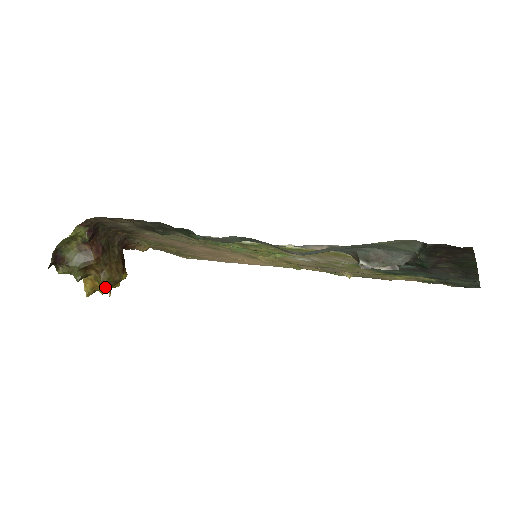
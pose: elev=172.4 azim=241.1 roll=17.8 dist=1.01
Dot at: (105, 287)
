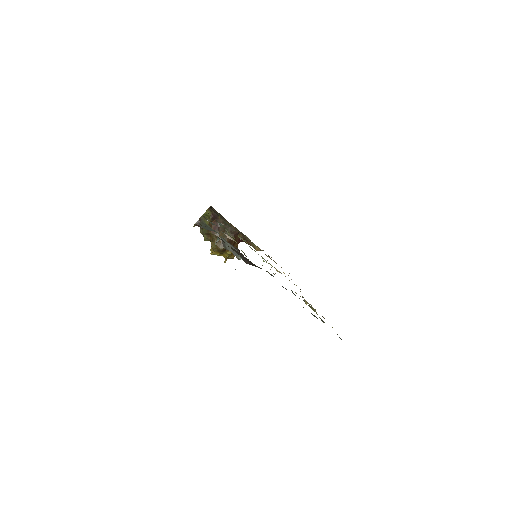
Dot at: (214, 250)
